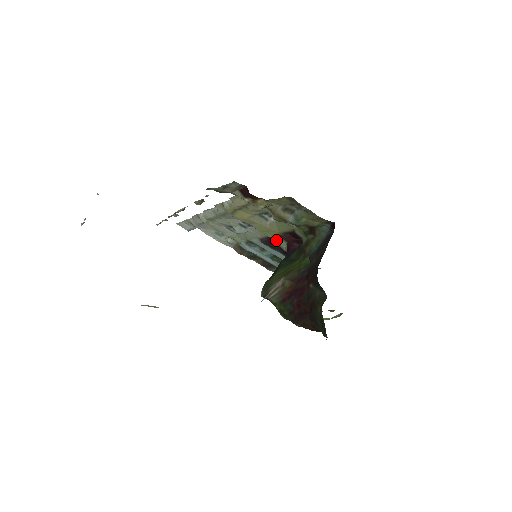
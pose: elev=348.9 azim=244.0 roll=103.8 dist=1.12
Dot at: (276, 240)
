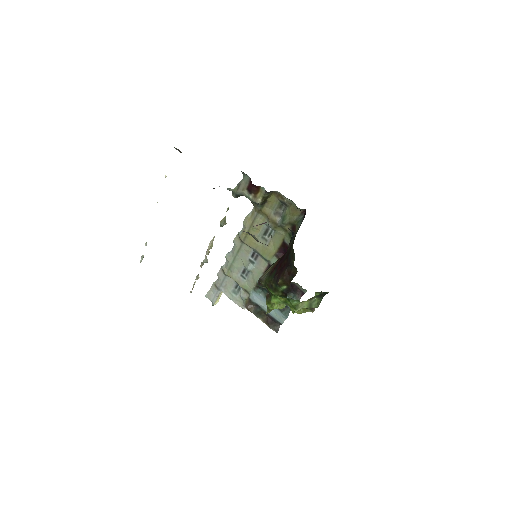
Dot at: occluded
